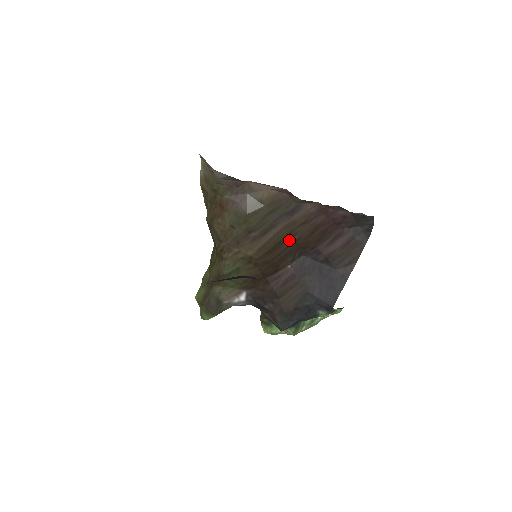
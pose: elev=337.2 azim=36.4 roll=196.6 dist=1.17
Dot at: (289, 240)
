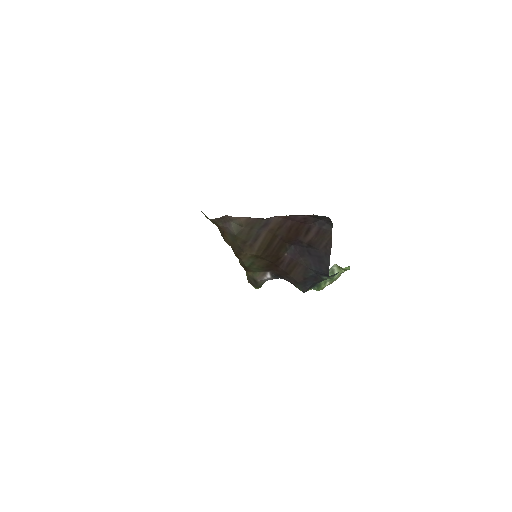
Dot at: (276, 240)
